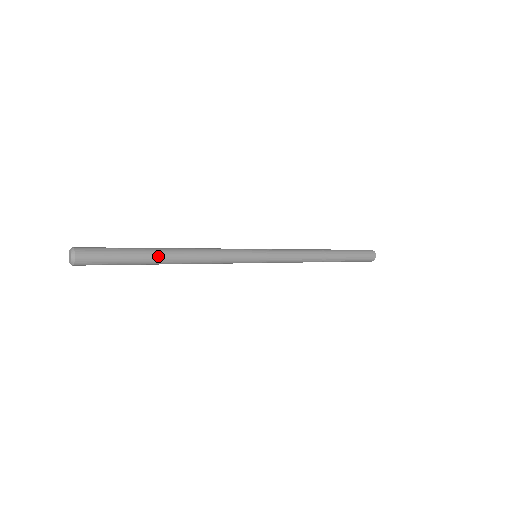
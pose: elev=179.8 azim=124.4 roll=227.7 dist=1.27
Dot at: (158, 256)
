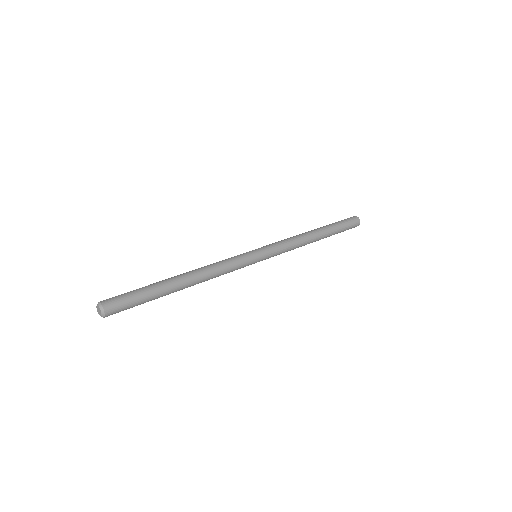
Dot at: (173, 286)
